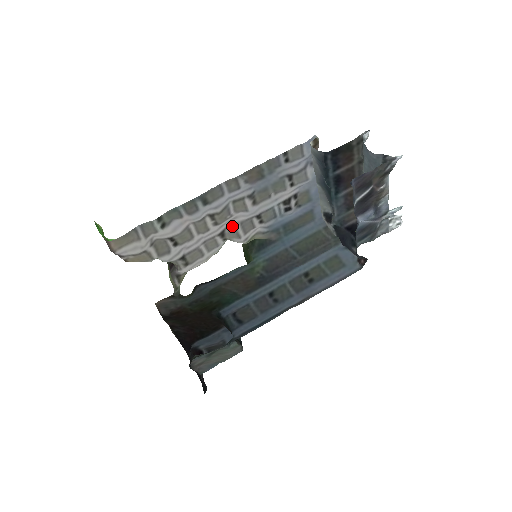
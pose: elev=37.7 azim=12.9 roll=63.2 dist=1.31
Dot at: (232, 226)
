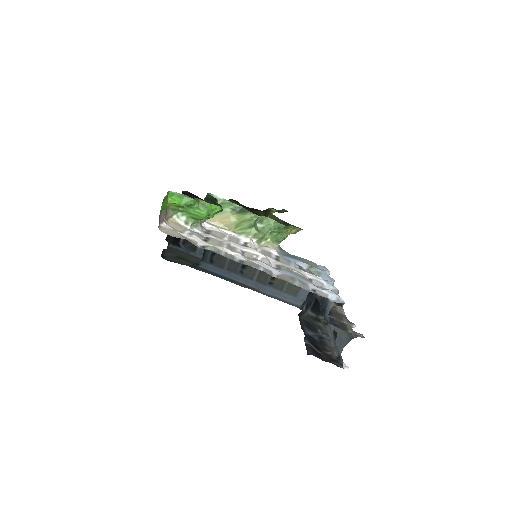
Dot at: (255, 250)
